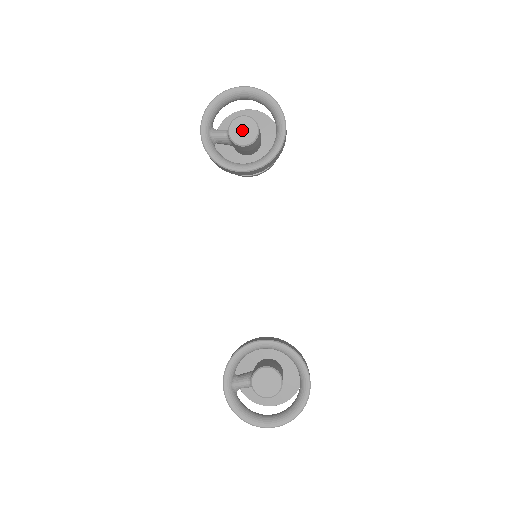
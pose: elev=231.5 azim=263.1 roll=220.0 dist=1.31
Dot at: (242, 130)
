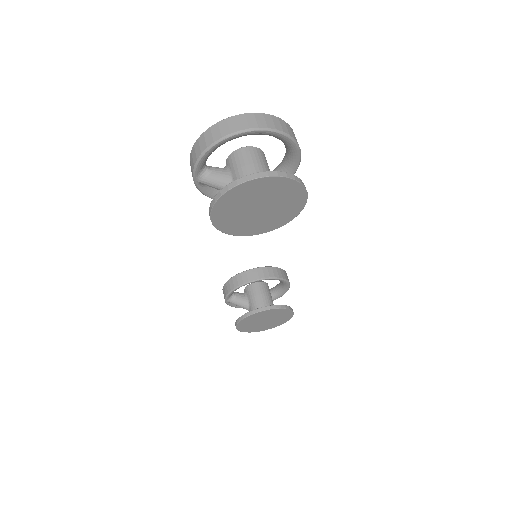
Dot at: occluded
